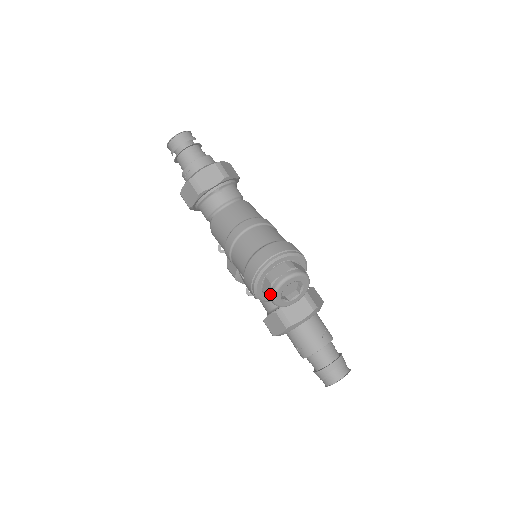
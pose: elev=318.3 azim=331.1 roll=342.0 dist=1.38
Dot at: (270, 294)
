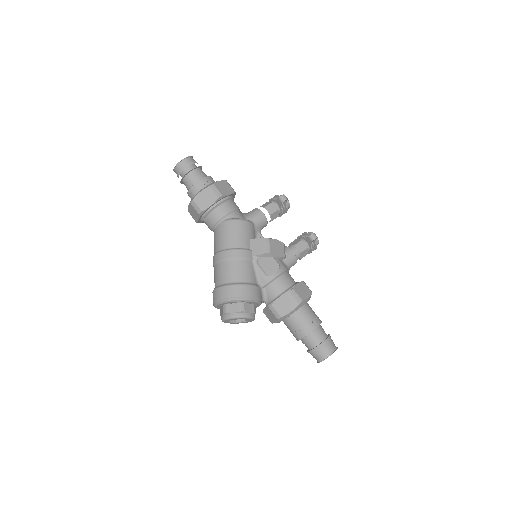
Dot at: occluded
